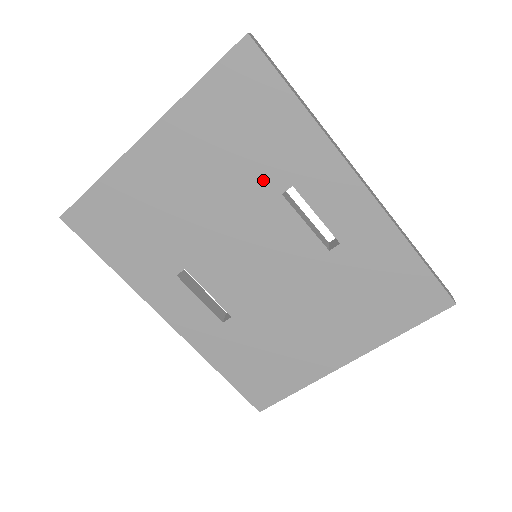
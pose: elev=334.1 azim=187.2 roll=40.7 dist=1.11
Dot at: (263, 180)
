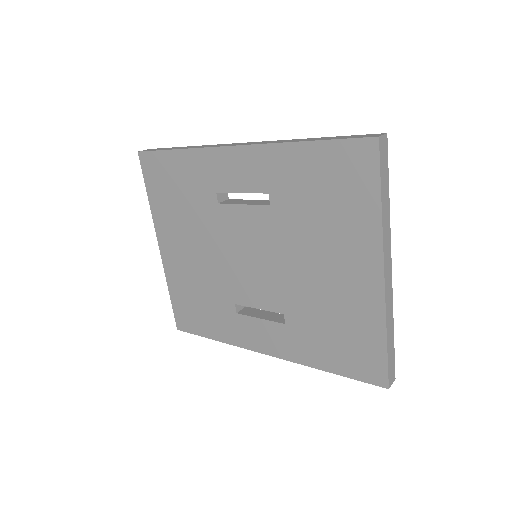
Dot at: (205, 207)
